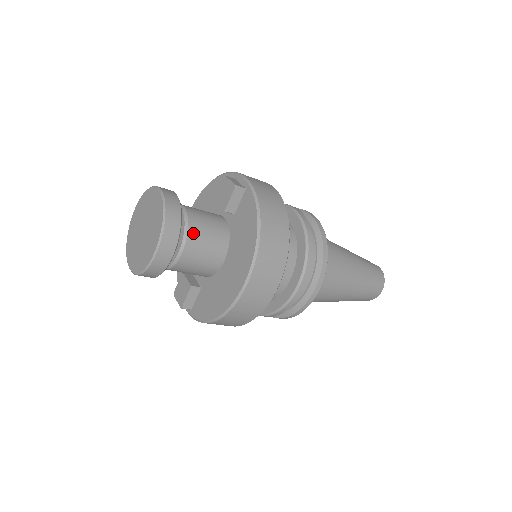
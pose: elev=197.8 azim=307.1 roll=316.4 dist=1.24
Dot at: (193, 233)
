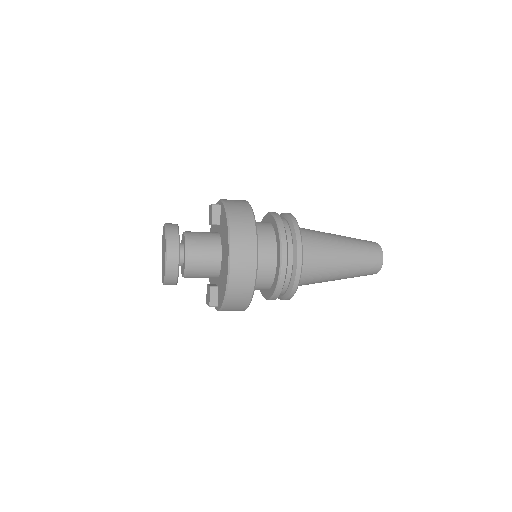
Dot at: (192, 242)
